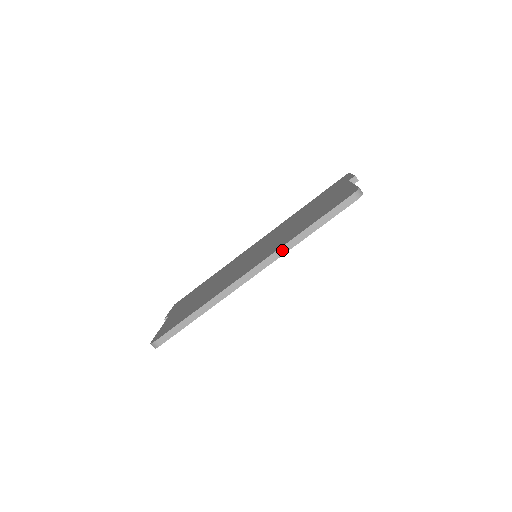
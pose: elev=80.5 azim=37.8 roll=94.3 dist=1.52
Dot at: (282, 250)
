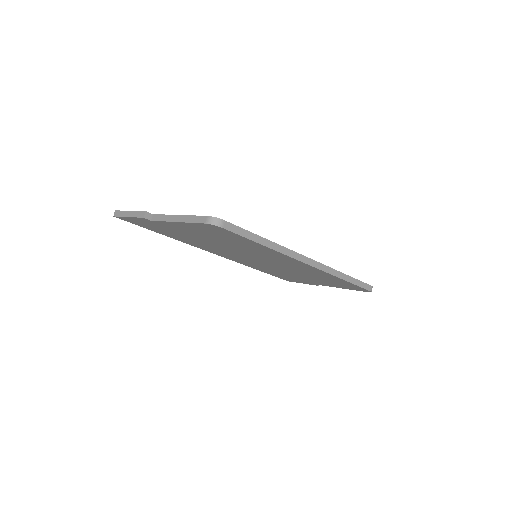
Dot at: (332, 271)
